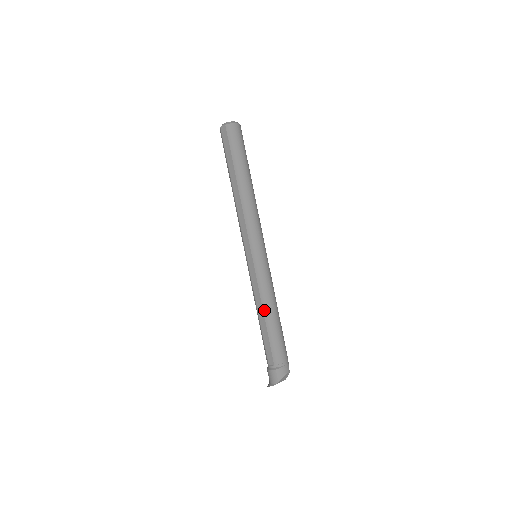
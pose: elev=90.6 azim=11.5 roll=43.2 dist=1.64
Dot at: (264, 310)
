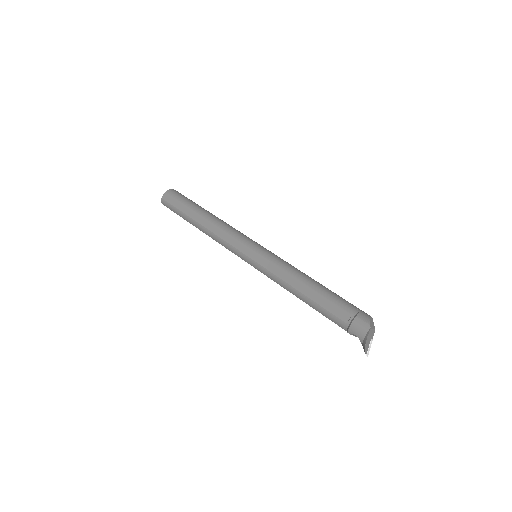
Dot at: (298, 279)
